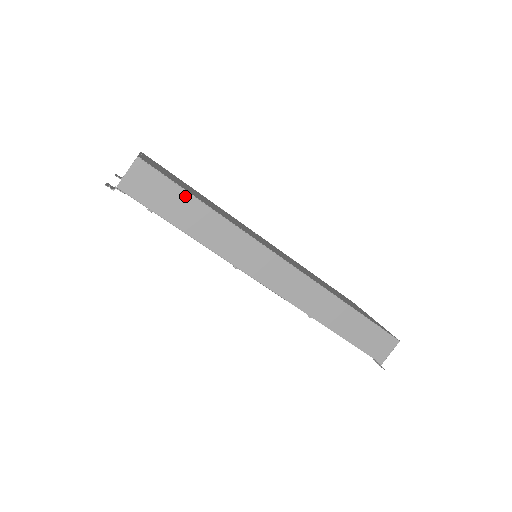
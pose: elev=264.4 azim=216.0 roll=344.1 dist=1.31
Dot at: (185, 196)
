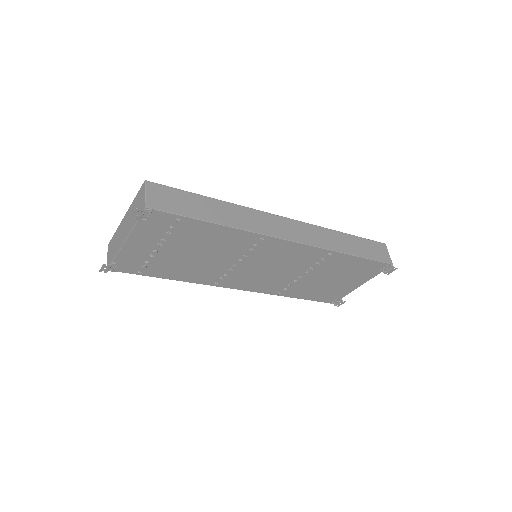
Dot at: (195, 197)
